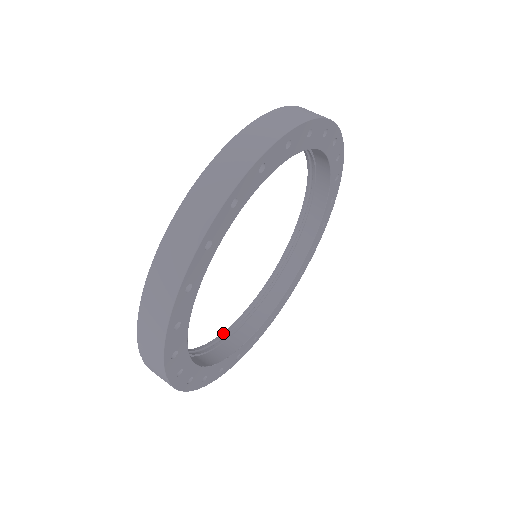
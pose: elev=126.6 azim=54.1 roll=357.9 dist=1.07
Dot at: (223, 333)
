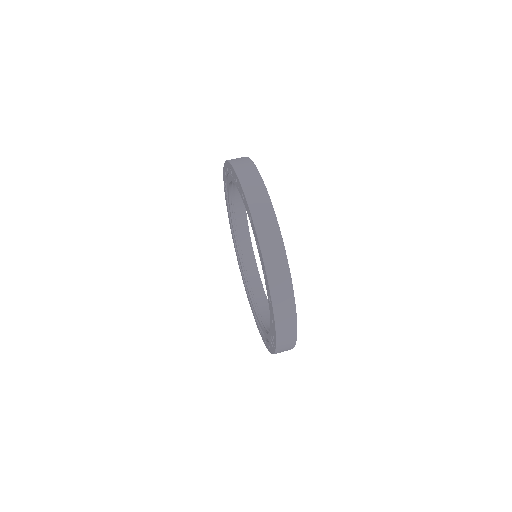
Dot at: (255, 311)
